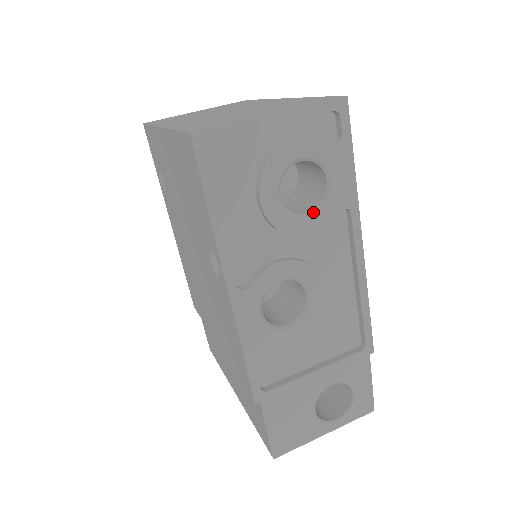
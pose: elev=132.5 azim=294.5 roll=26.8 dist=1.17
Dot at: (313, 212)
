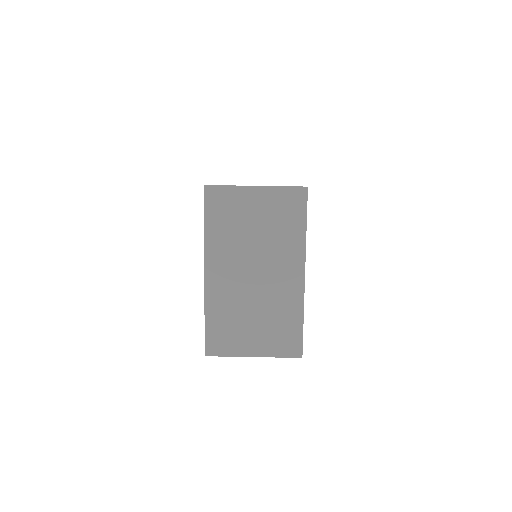
Dot at: occluded
